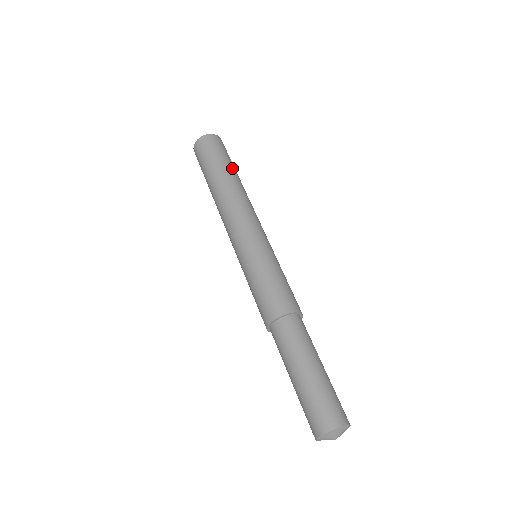
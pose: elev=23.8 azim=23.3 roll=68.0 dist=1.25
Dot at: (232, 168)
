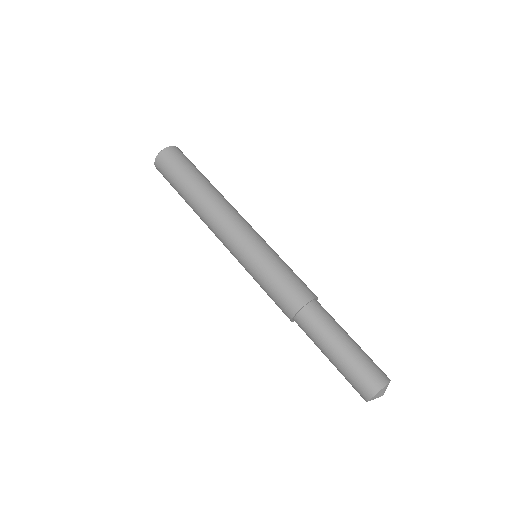
Dot at: (197, 177)
